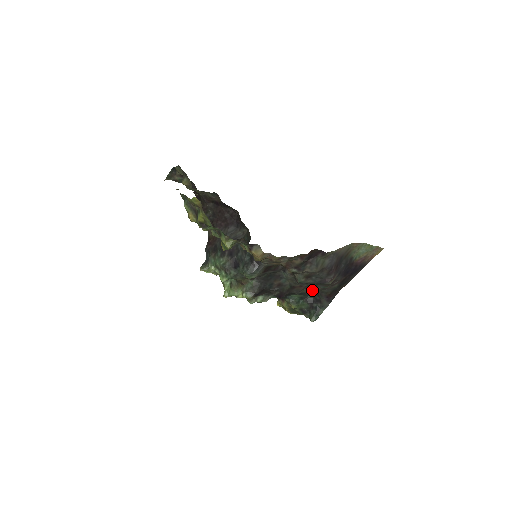
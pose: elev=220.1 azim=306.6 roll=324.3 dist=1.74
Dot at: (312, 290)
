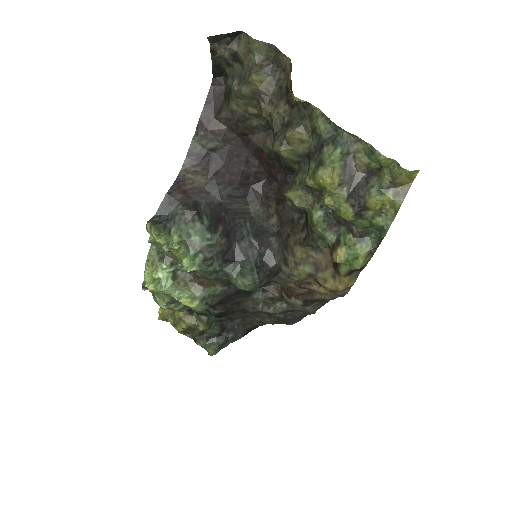
Dot at: (242, 317)
